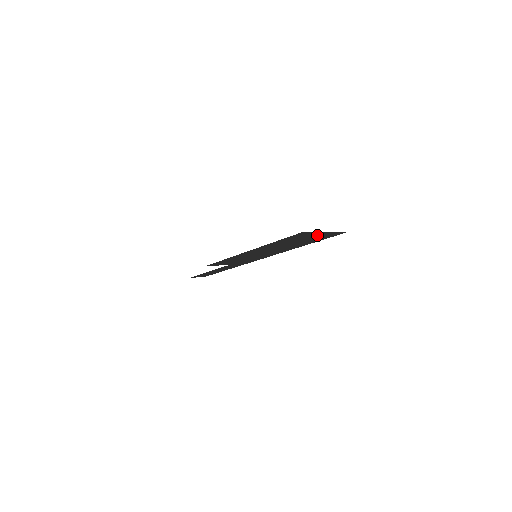
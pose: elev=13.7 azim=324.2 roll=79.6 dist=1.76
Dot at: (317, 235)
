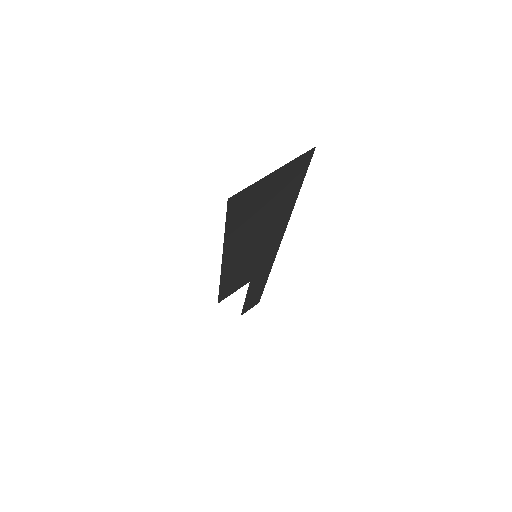
Dot at: (273, 183)
